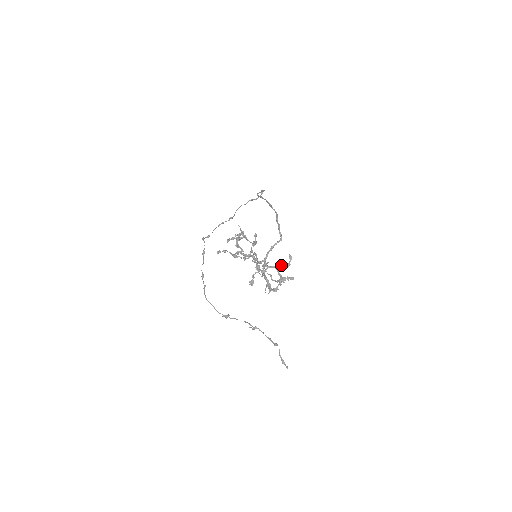
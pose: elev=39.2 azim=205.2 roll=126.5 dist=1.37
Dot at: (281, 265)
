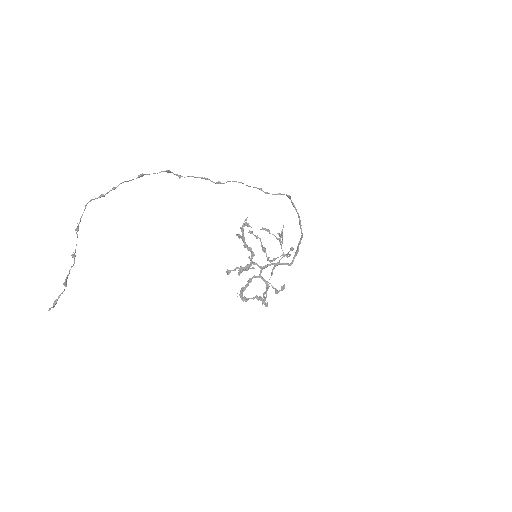
Dot at: (272, 286)
